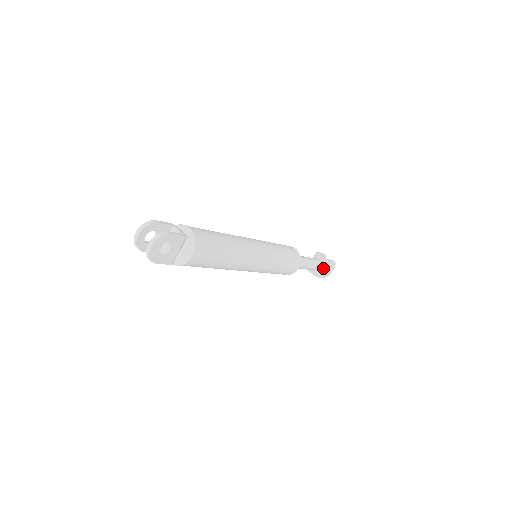
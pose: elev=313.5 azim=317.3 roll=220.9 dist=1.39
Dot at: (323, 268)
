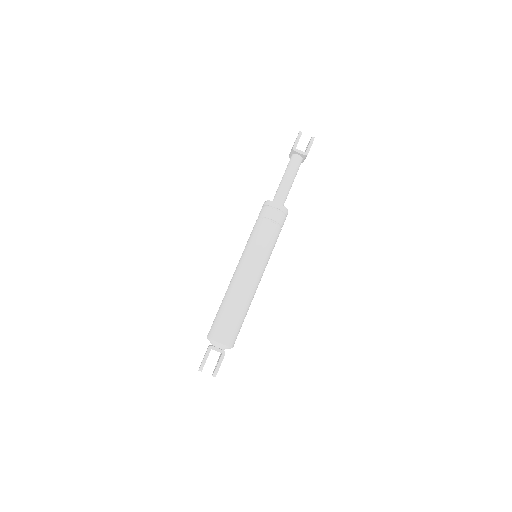
Dot at: (305, 158)
